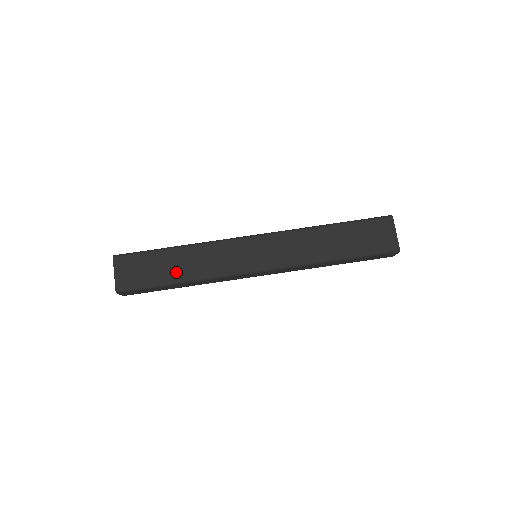
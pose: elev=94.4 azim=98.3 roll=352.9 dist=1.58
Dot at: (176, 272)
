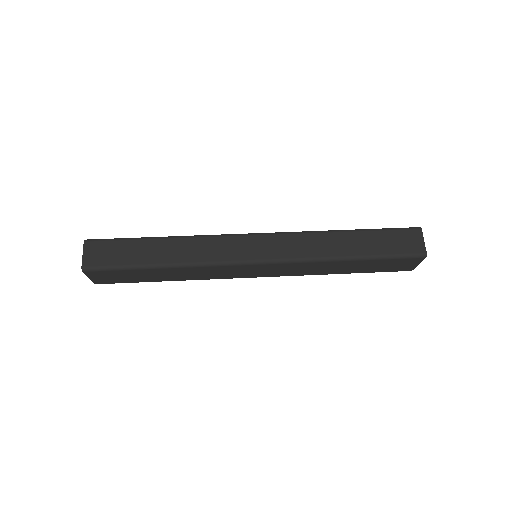
Dot at: occluded
